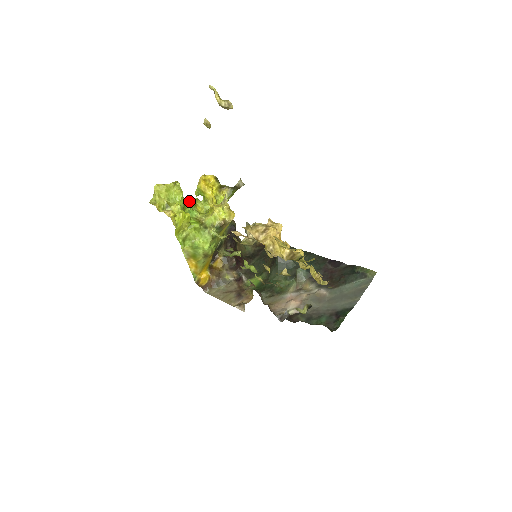
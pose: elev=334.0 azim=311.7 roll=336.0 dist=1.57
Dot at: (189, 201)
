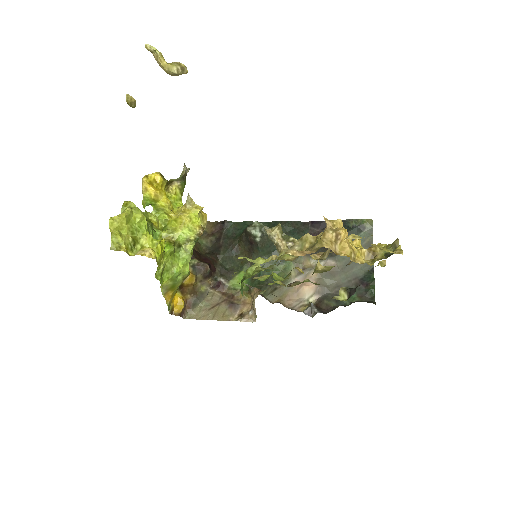
Dot at: occluded
